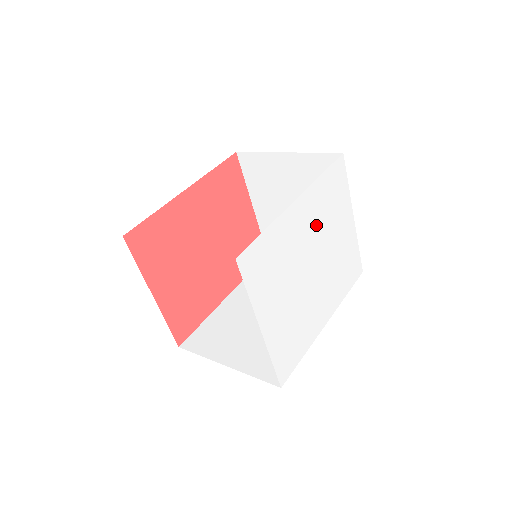
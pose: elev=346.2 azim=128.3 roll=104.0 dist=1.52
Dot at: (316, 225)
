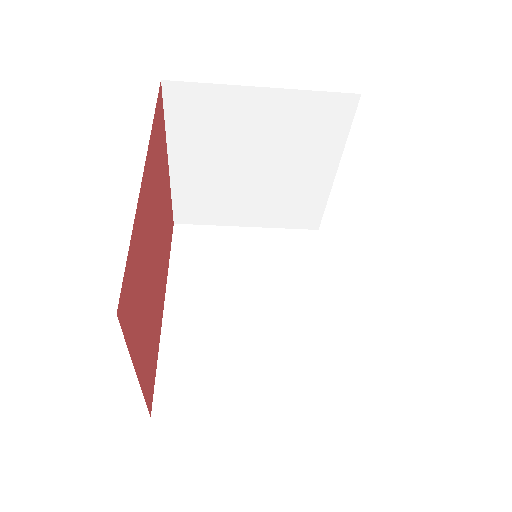
Dot at: occluded
